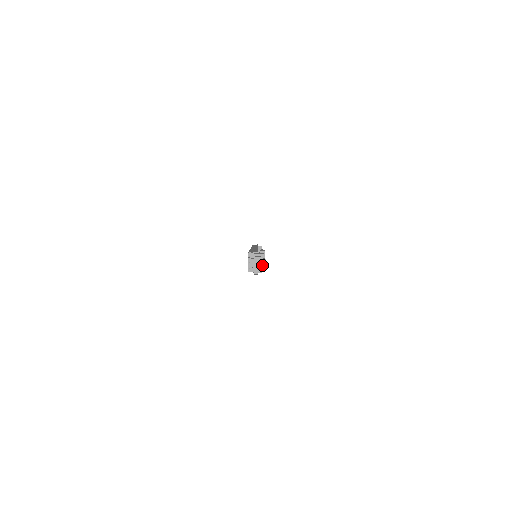
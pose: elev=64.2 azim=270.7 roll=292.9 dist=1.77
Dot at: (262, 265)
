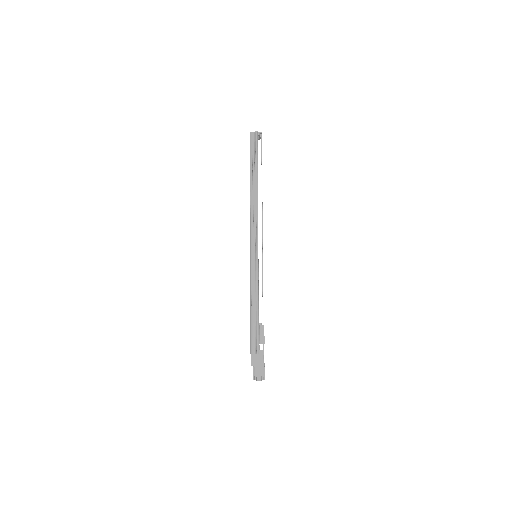
Dot at: occluded
